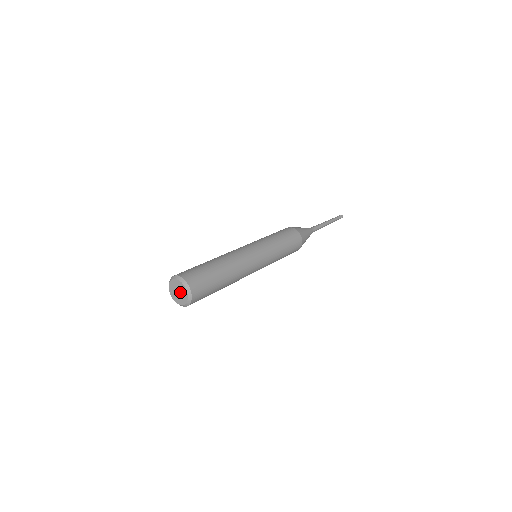
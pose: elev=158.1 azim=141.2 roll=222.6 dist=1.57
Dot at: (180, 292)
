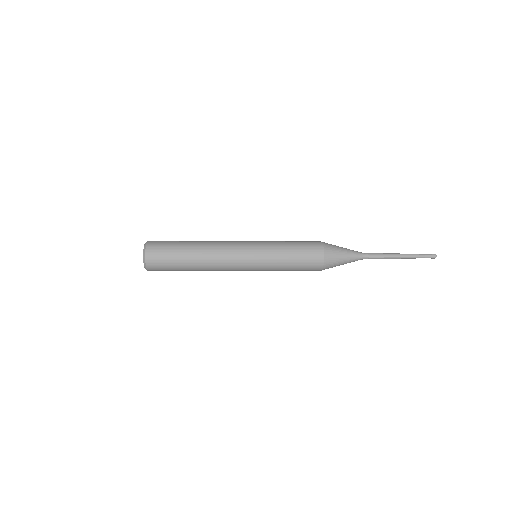
Dot at: occluded
